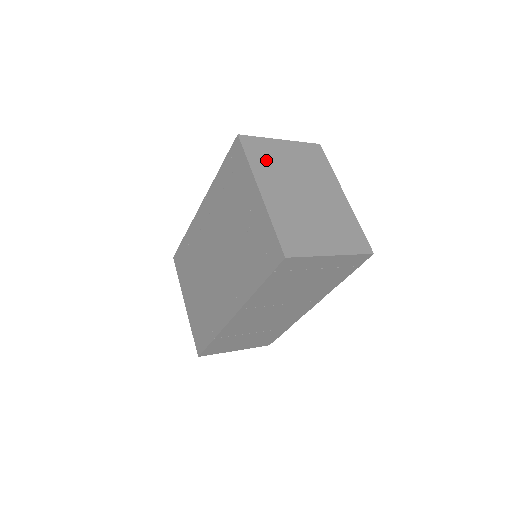
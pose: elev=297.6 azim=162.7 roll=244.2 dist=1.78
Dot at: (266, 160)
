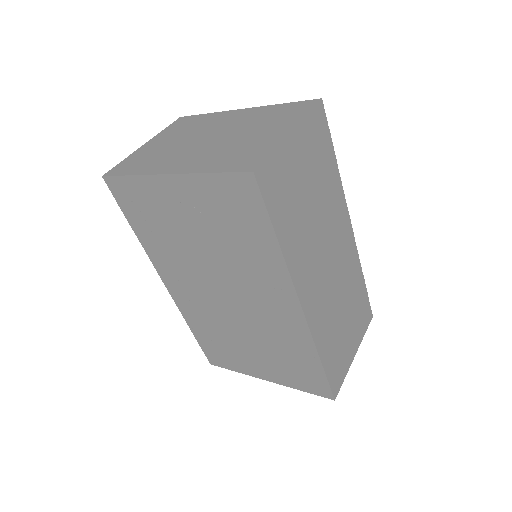
Dot at: (147, 161)
